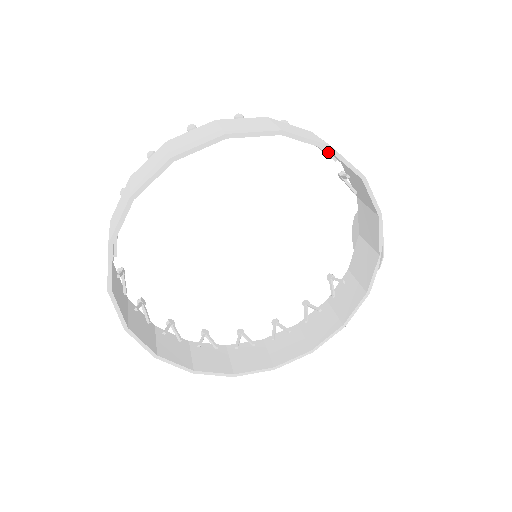
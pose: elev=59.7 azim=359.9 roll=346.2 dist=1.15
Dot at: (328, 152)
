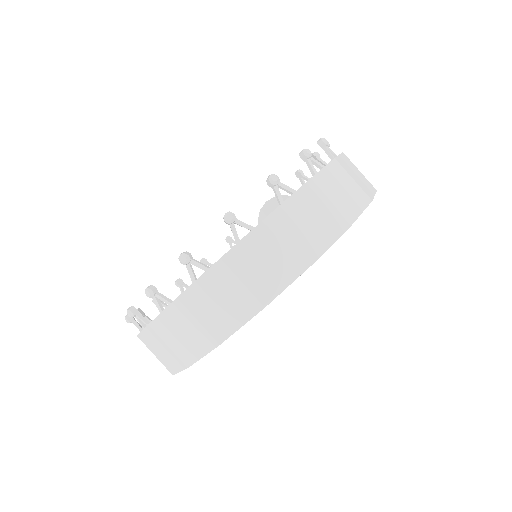
Dot at: occluded
